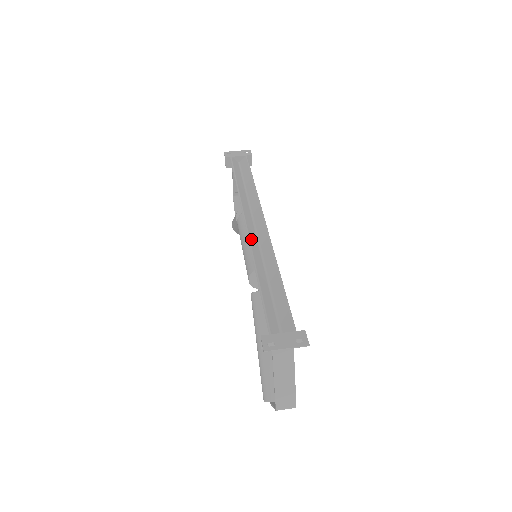
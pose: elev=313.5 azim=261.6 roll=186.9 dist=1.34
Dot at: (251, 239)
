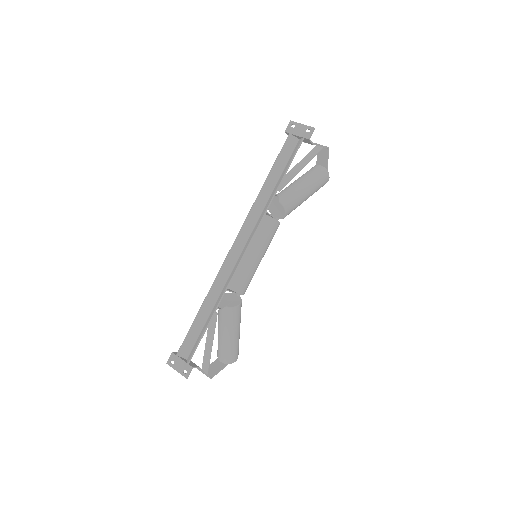
Dot at: (225, 264)
